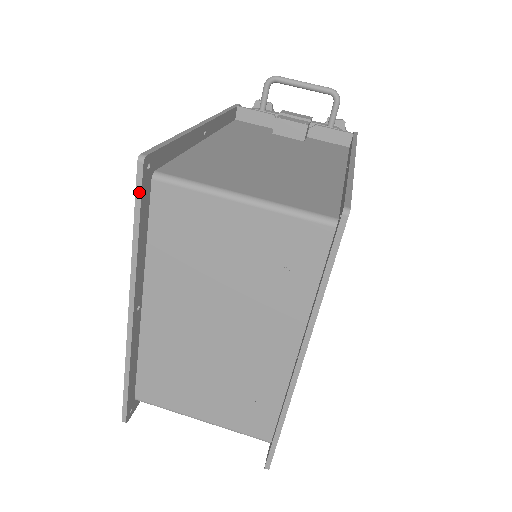
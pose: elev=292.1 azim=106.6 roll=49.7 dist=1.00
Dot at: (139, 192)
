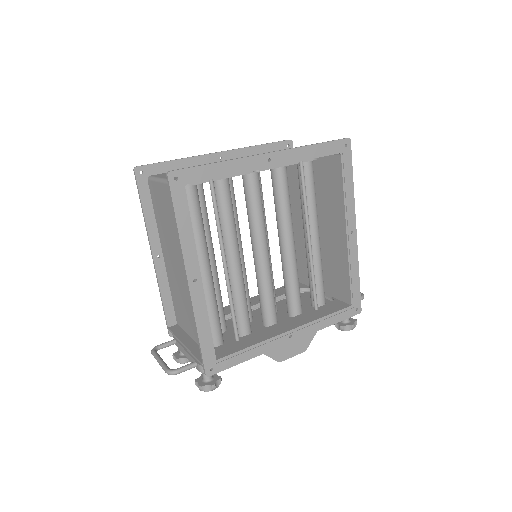
Dot at: (279, 142)
